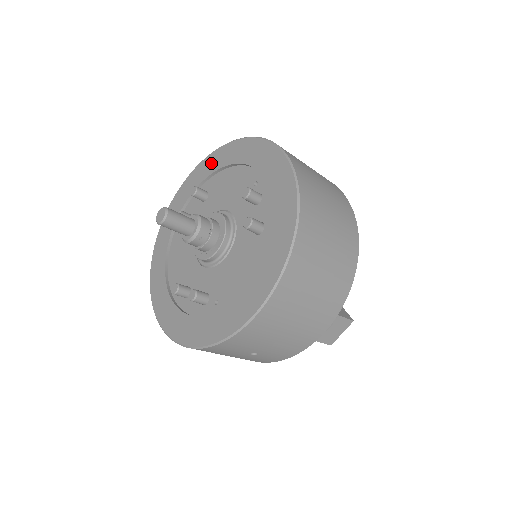
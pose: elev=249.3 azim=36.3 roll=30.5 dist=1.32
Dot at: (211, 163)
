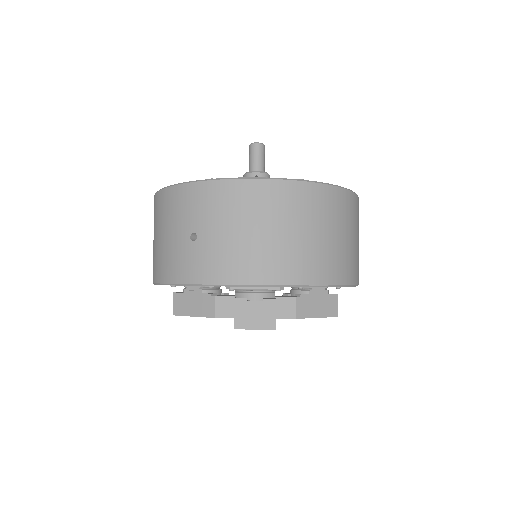
Dot at: occluded
